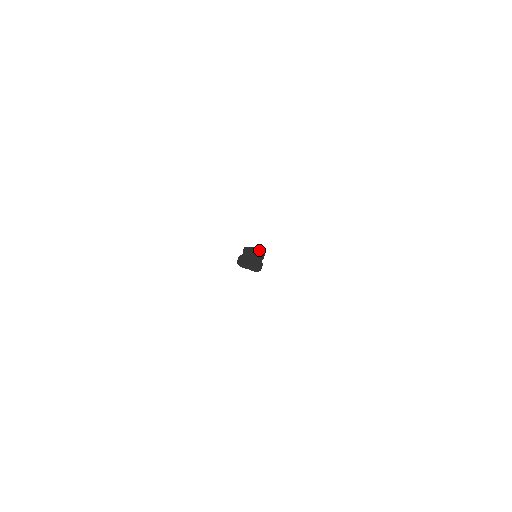
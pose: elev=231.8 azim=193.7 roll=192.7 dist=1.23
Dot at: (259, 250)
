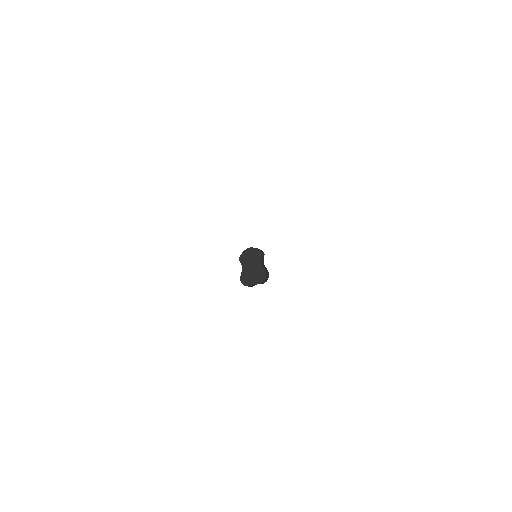
Dot at: (253, 250)
